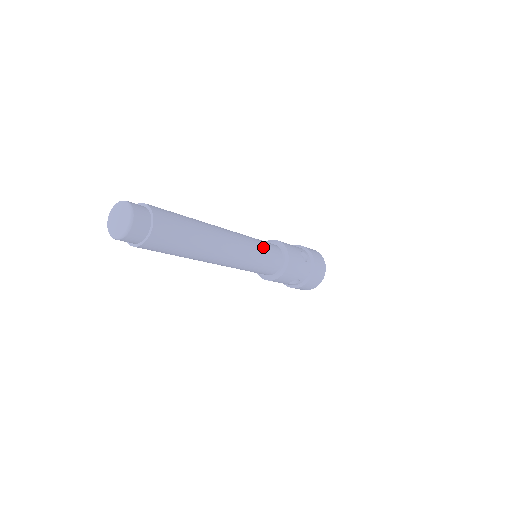
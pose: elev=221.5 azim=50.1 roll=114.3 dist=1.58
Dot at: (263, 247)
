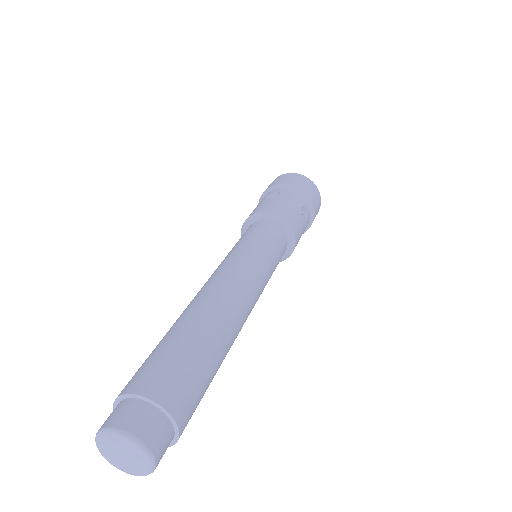
Dot at: (272, 259)
